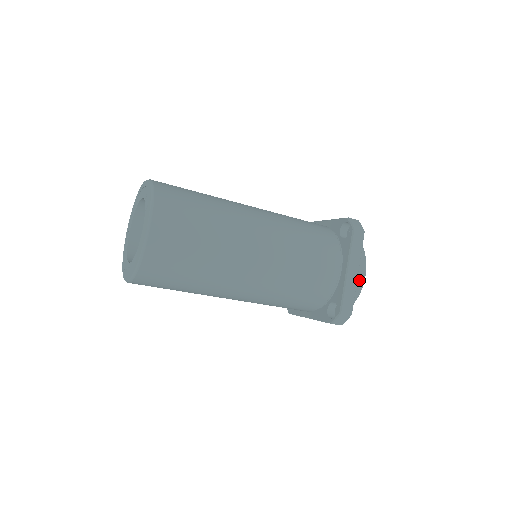
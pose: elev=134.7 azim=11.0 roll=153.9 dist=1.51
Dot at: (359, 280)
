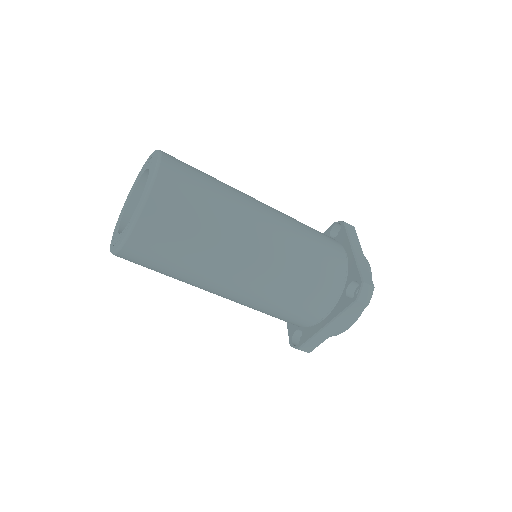
Dot at: occluded
